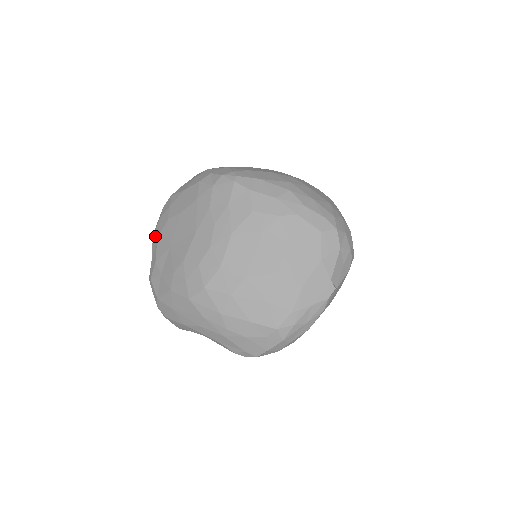
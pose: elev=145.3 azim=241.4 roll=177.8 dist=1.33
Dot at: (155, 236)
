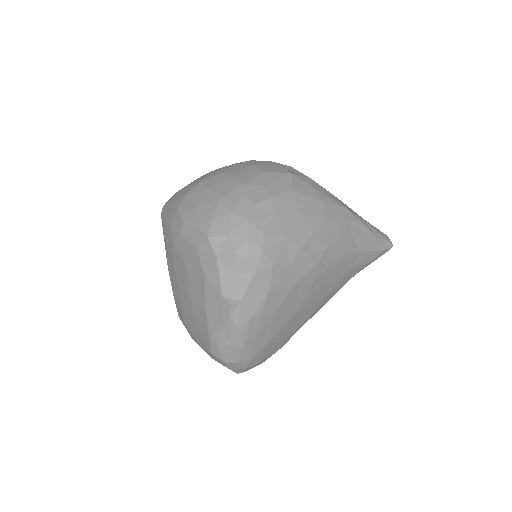
Dot at: occluded
